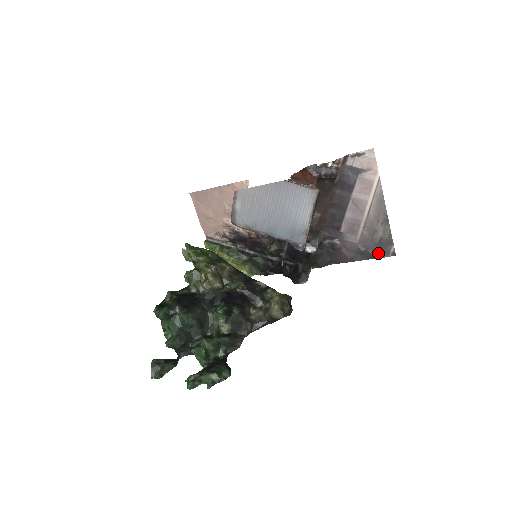
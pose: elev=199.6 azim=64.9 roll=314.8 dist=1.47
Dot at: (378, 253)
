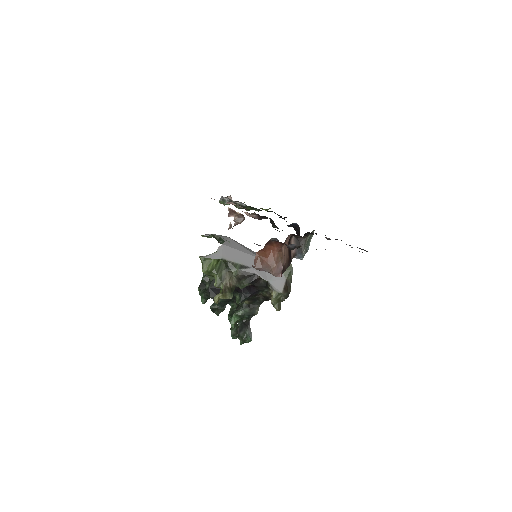
Dot at: occluded
